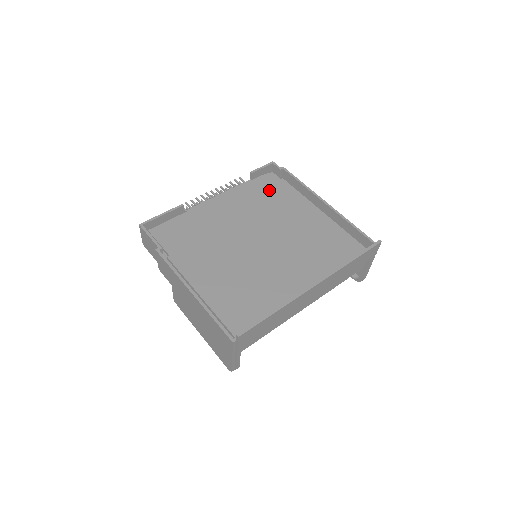
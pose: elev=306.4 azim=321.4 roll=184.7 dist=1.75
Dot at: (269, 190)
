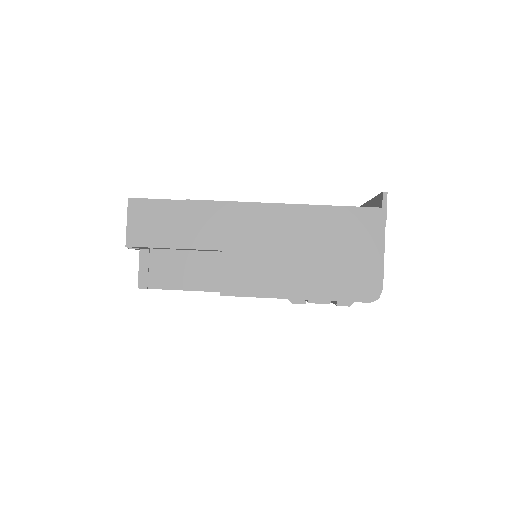
Dot at: occluded
